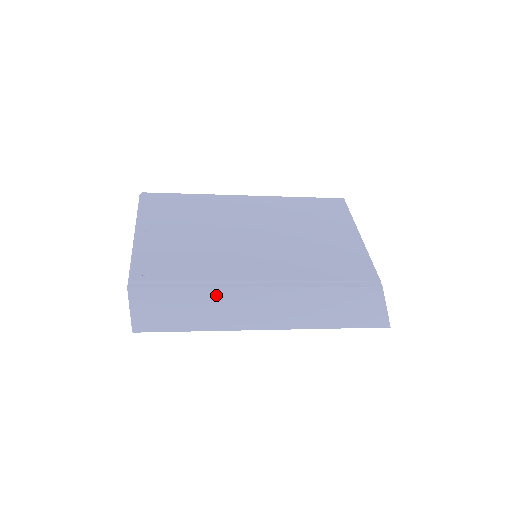
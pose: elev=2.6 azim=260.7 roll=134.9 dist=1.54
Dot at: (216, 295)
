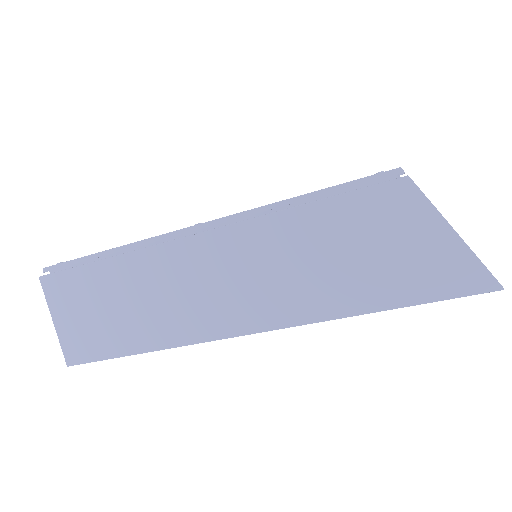
Dot at: (140, 267)
